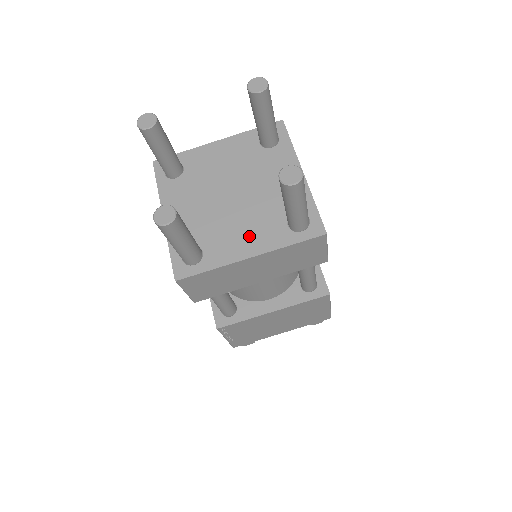
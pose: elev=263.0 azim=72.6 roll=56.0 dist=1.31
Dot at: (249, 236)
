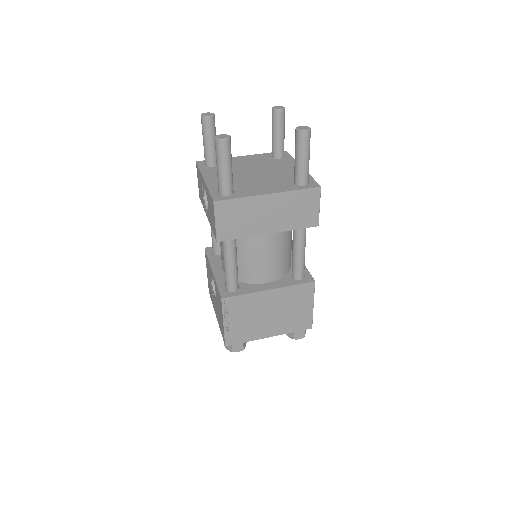
Dot at: (267, 186)
